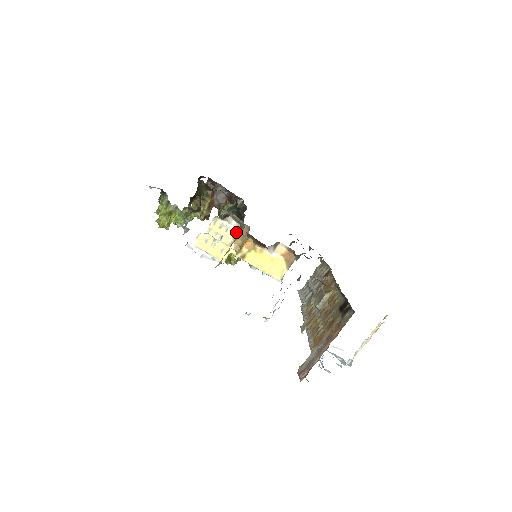
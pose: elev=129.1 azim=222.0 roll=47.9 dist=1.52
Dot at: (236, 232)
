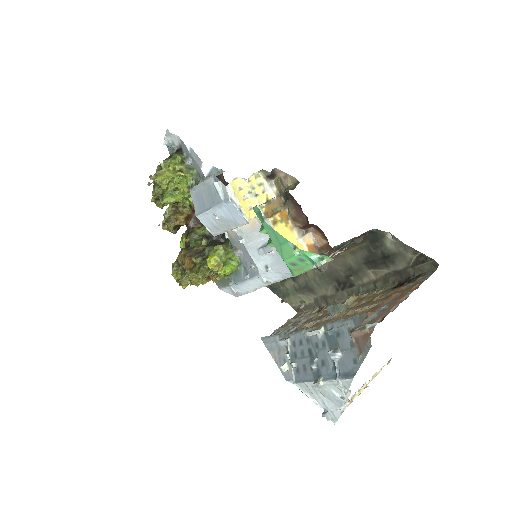
Dot at: (271, 200)
